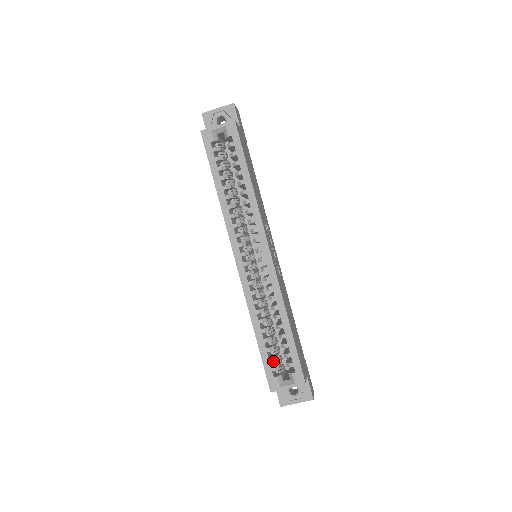
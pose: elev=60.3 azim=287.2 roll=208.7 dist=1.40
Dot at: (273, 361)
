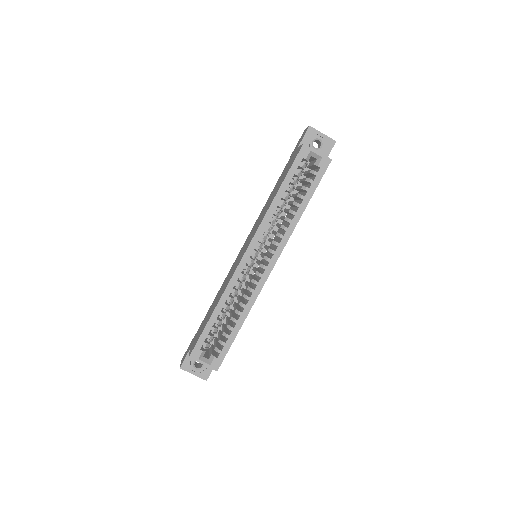
Dot at: (208, 338)
